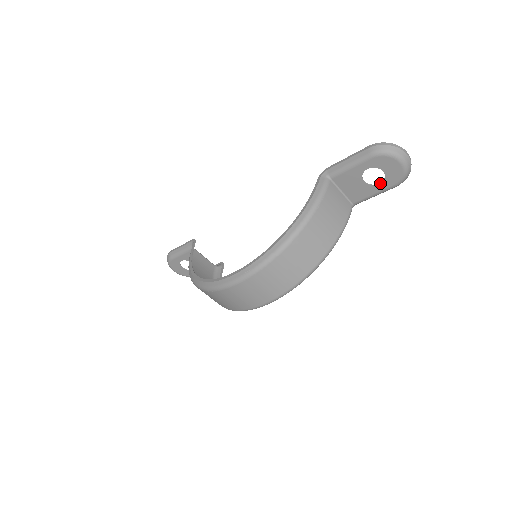
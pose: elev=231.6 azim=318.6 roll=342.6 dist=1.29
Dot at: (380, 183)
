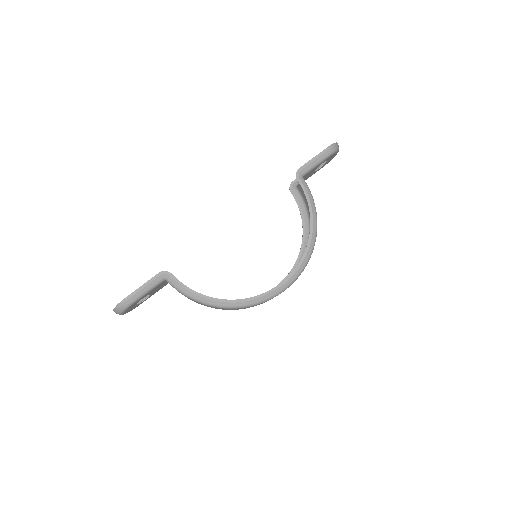
Dot at: (320, 168)
